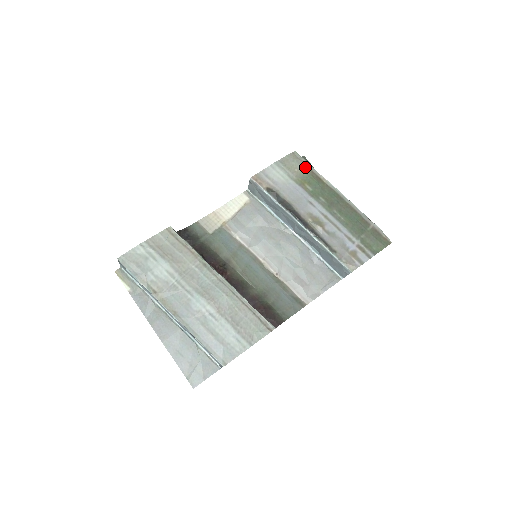
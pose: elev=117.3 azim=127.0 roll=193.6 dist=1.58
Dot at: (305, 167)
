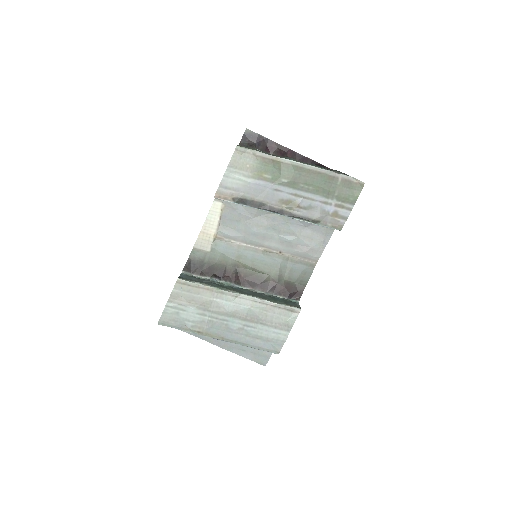
Dot at: (254, 157)
